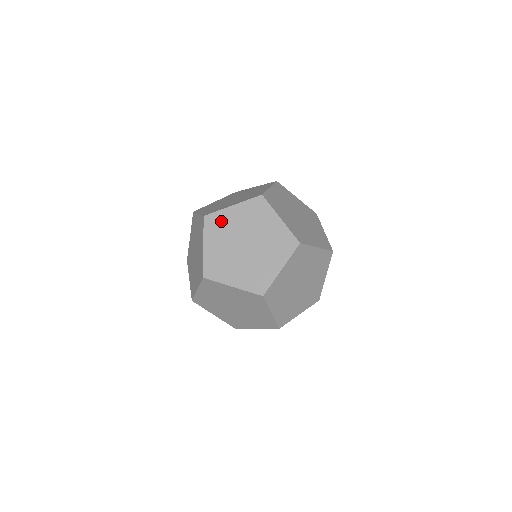
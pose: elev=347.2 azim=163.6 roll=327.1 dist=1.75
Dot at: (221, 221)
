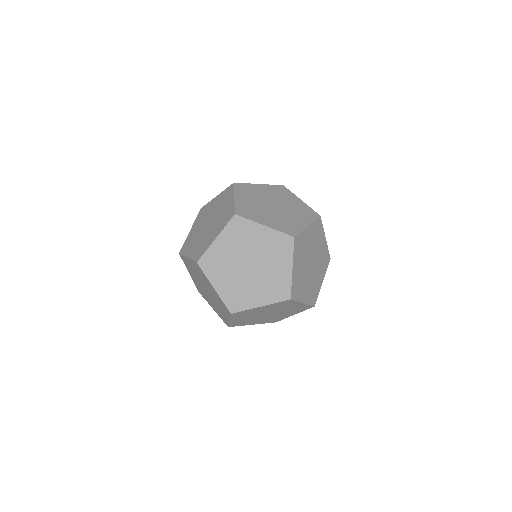
Dot at: (215, 258)
